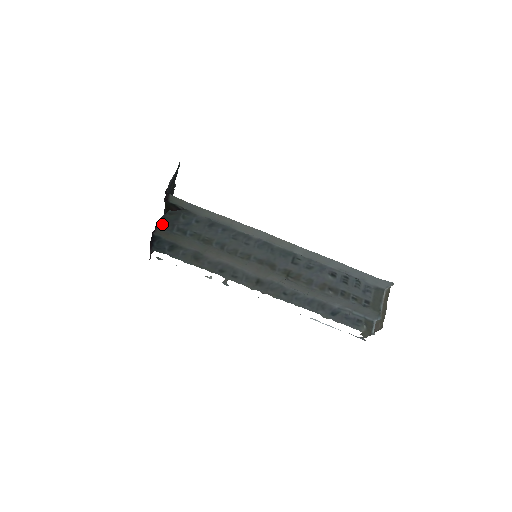
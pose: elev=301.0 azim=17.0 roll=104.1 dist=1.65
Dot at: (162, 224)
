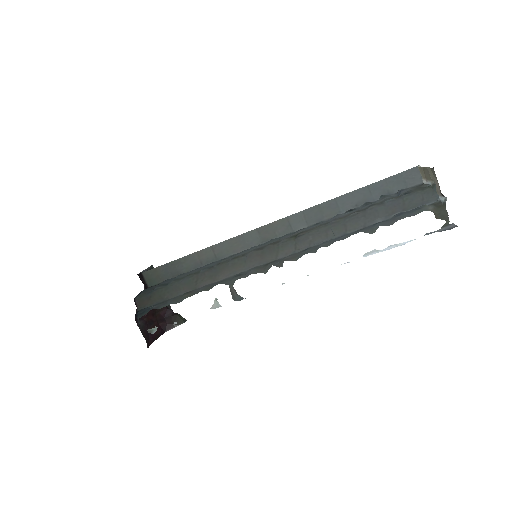
Dot at: (140, 294)
